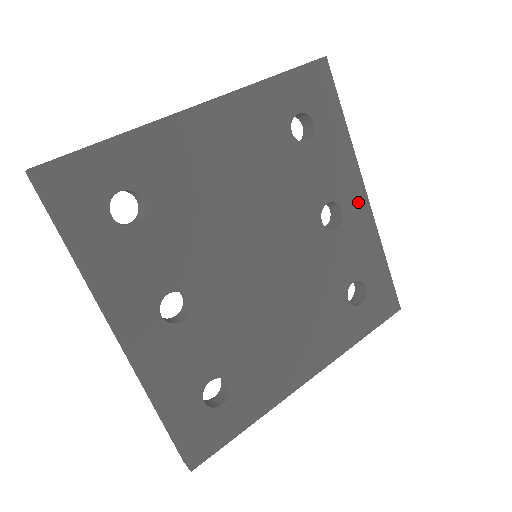
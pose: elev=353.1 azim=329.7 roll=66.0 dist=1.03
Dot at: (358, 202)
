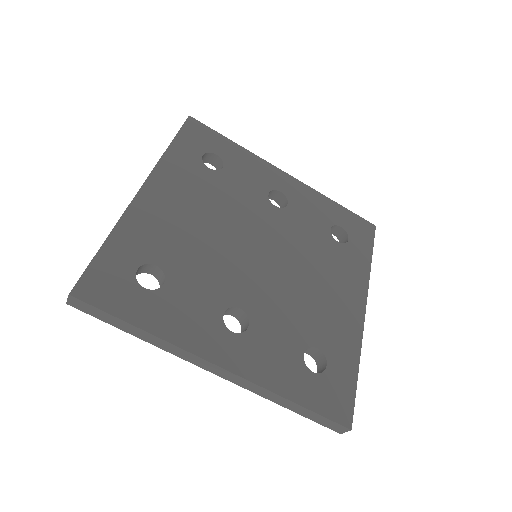
Dot at: (286, 181)
